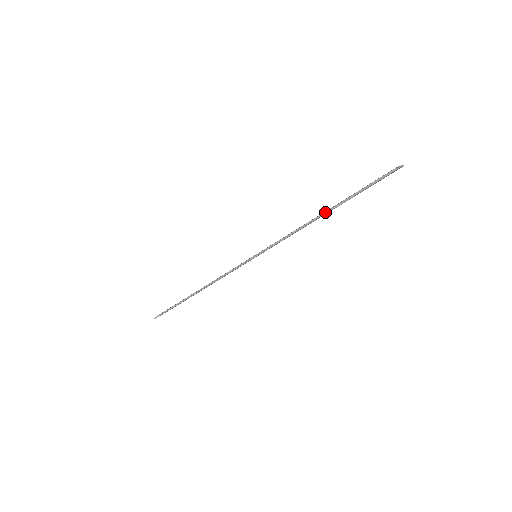
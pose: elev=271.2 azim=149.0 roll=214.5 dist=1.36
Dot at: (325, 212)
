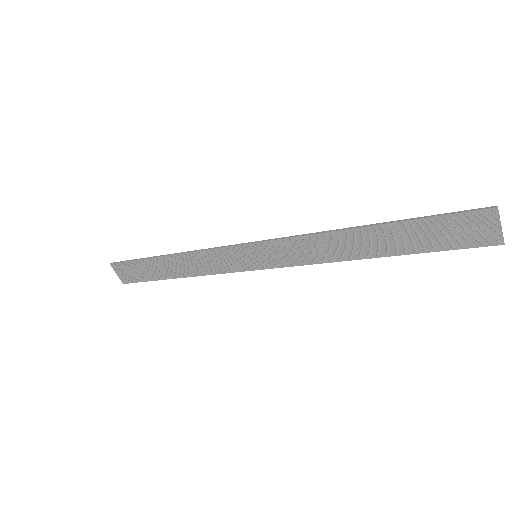
Dot at: (371, 224)
